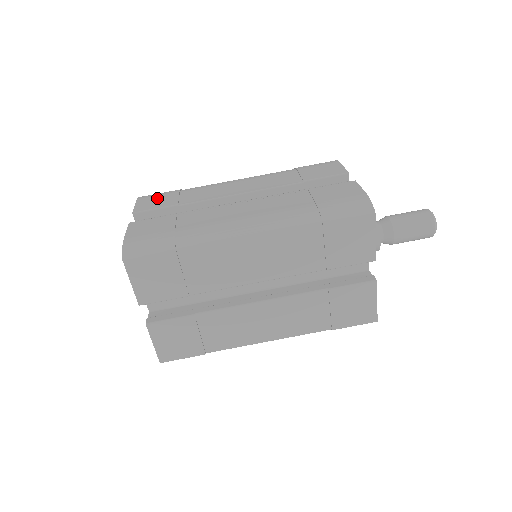
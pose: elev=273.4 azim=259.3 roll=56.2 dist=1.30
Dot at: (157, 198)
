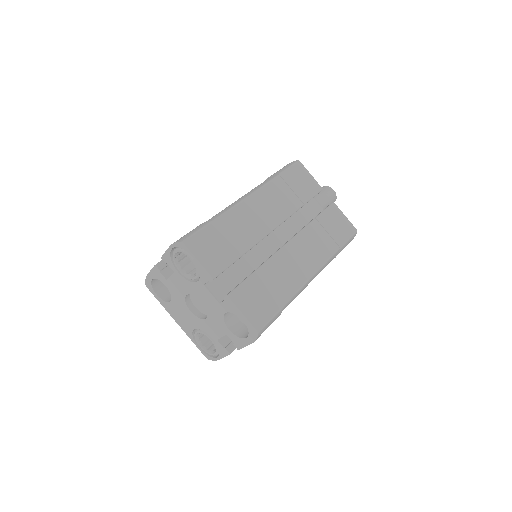
Dot at: occluded
